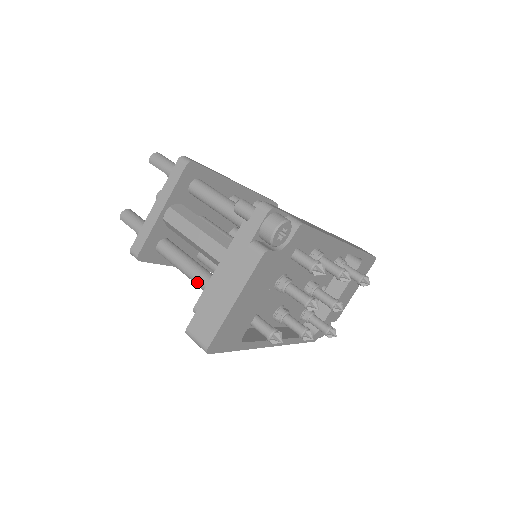
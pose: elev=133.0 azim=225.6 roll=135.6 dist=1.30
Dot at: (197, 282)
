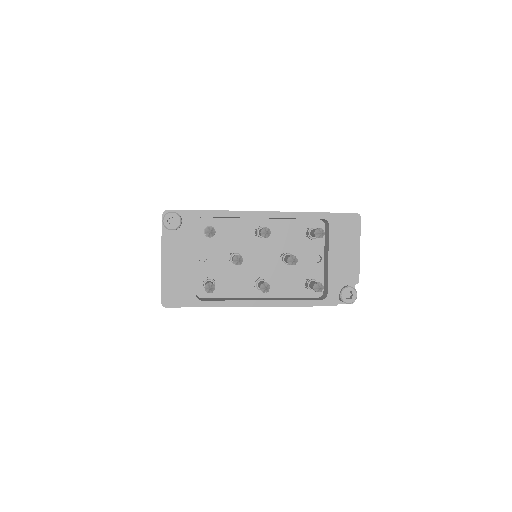
Dot at: occluded
